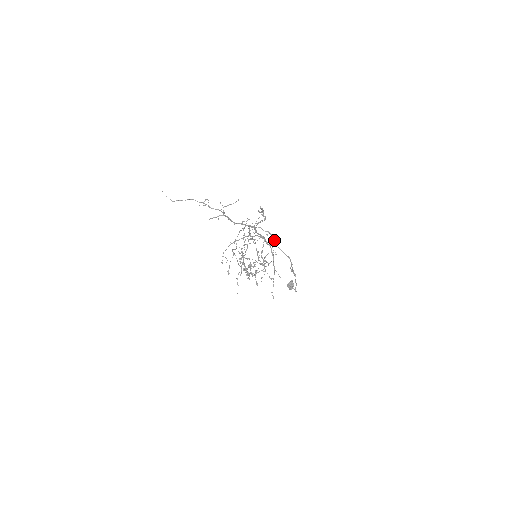
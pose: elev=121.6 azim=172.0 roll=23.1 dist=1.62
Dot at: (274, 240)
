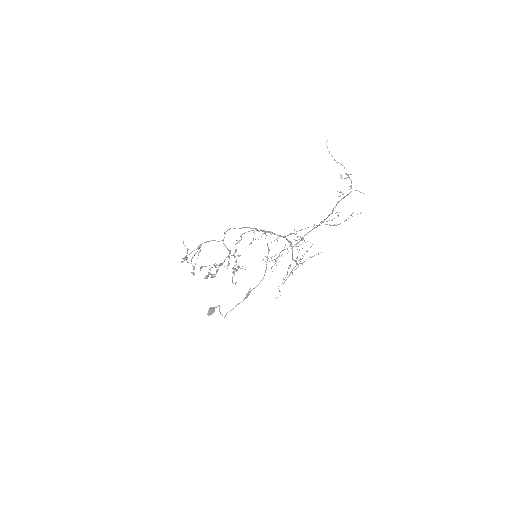
Dot at: occluded
